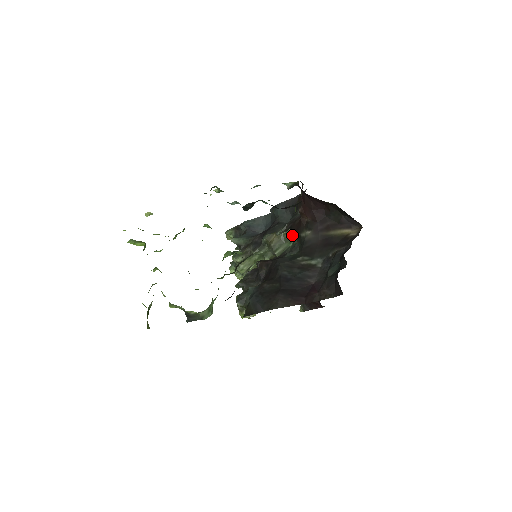
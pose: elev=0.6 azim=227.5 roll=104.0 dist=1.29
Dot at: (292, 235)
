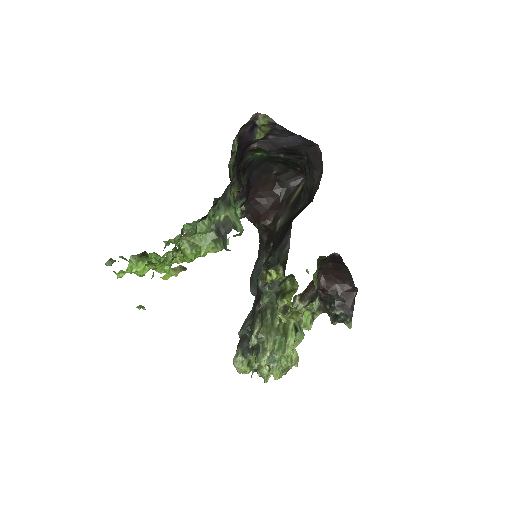
Dot at: occluded
